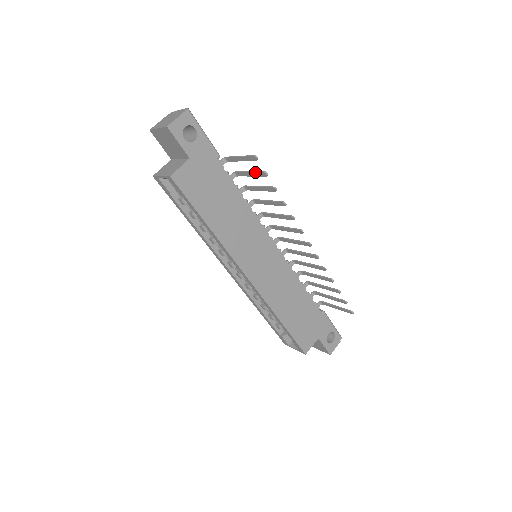
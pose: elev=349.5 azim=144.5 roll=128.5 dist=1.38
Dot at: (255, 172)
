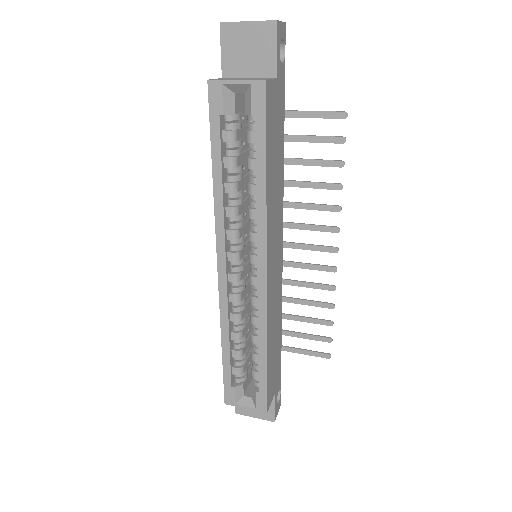
Dot at: (326, 136)
